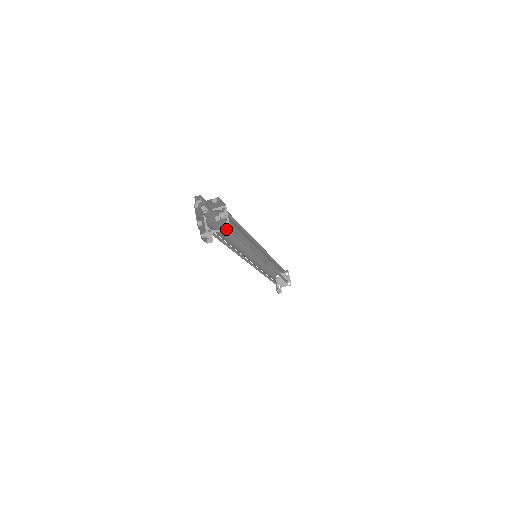
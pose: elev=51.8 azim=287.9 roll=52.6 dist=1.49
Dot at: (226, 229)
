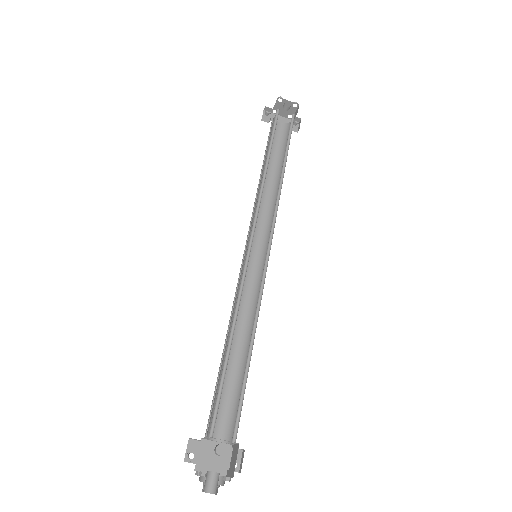
Dot at: (237, 444)
